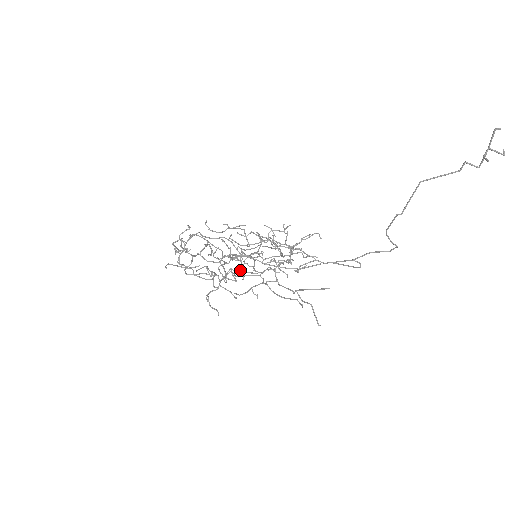
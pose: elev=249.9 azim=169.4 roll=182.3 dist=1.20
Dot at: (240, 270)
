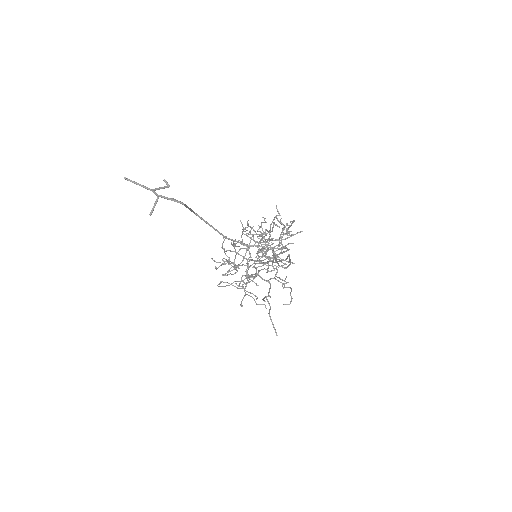
Dot at: (247, 275)
